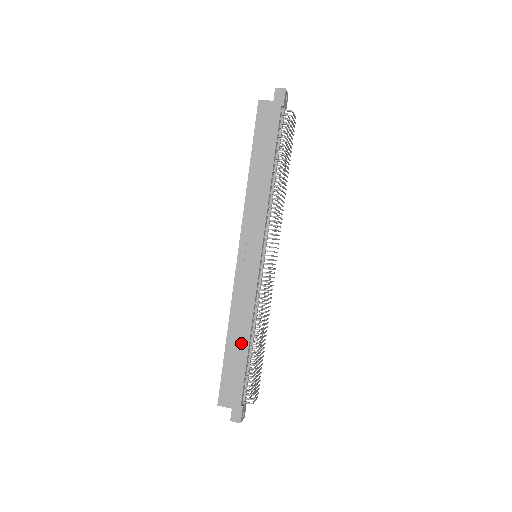
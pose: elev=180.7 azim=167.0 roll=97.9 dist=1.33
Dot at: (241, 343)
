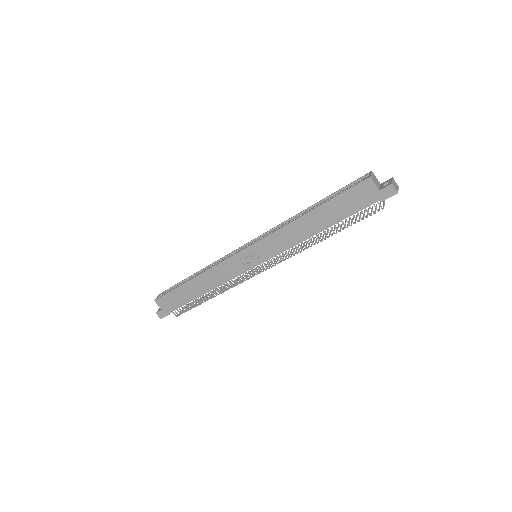
Dot at: (198, 290)
